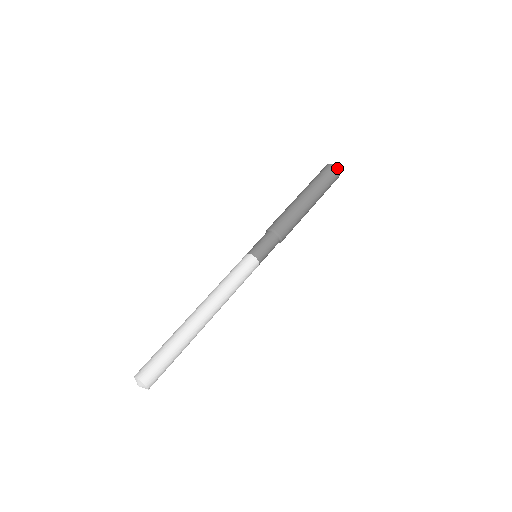
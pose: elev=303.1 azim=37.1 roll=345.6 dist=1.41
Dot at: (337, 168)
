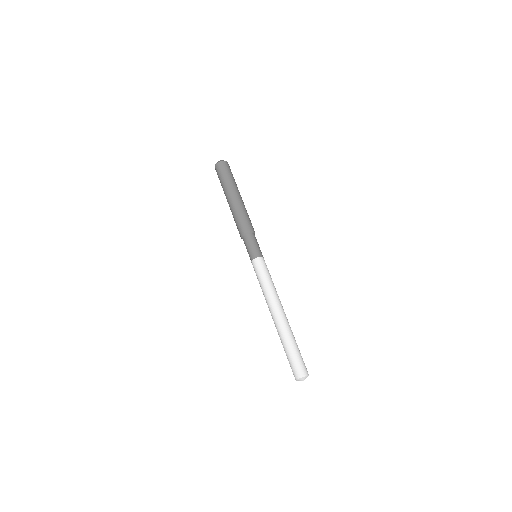
Dot at: occluded
